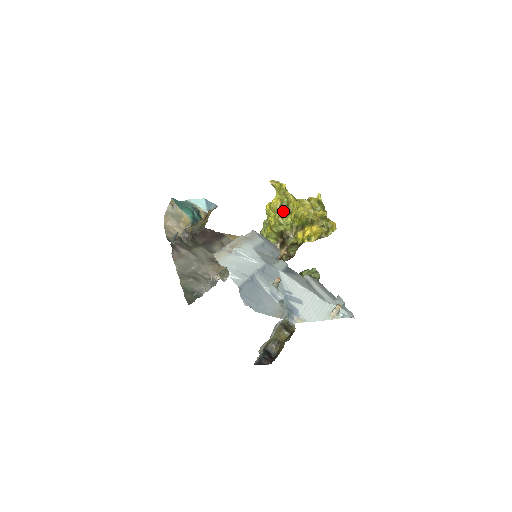
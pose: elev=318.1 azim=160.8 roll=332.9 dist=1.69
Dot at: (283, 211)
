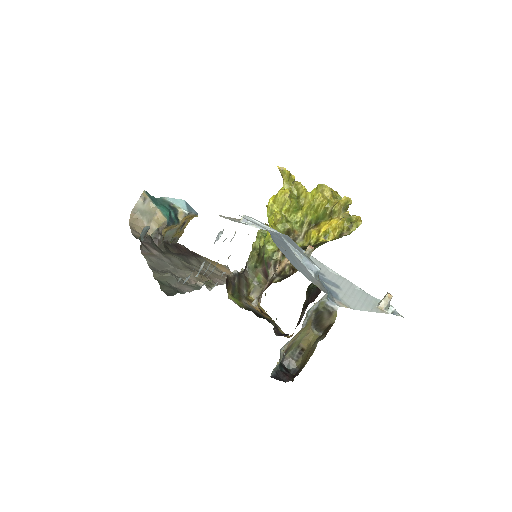
Dot at: (292, 204)
